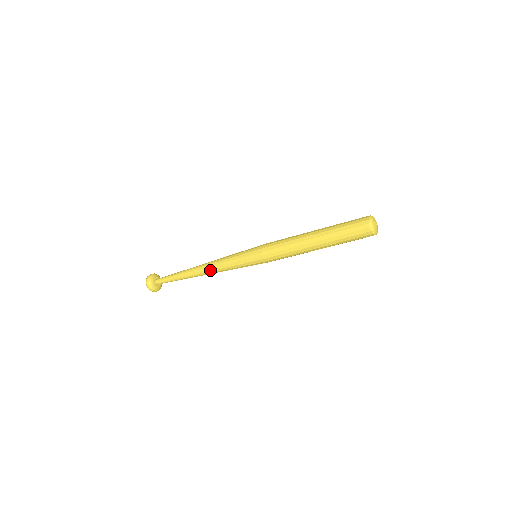
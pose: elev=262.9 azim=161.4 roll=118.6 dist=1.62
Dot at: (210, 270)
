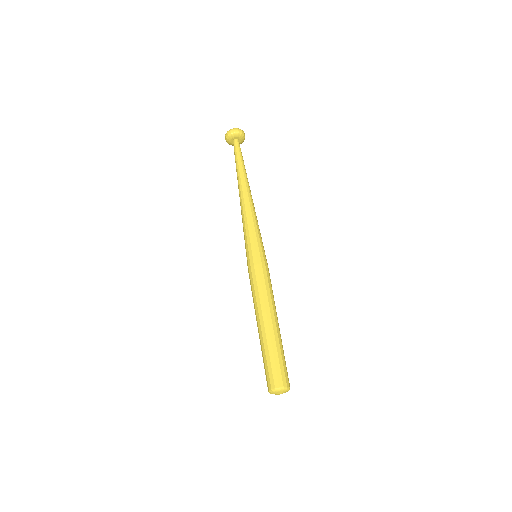
Dot at: (241, 208)
